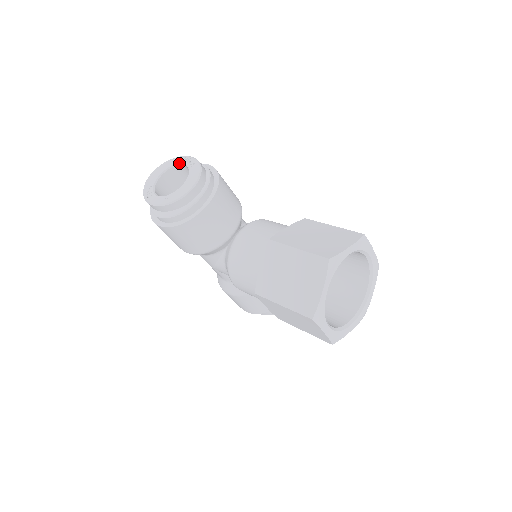
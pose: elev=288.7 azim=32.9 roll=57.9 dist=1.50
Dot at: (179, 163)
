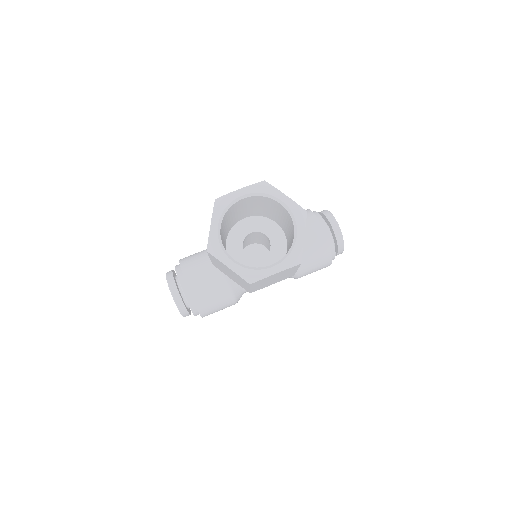
Dot at: occluded
